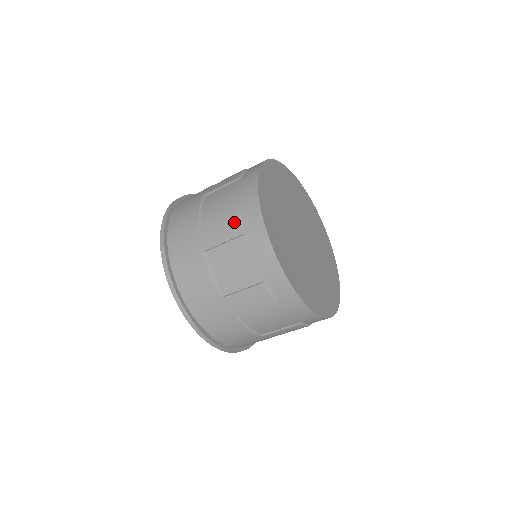
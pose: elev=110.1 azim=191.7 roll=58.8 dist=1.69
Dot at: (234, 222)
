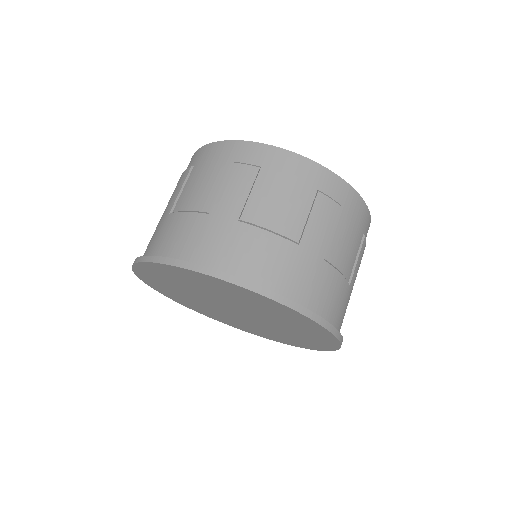
Dot at: (239, 170)
